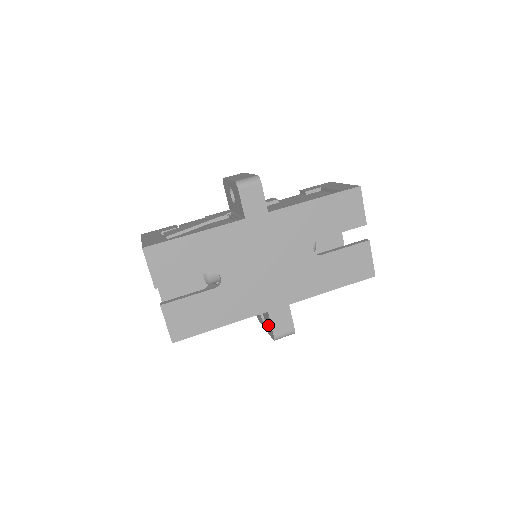
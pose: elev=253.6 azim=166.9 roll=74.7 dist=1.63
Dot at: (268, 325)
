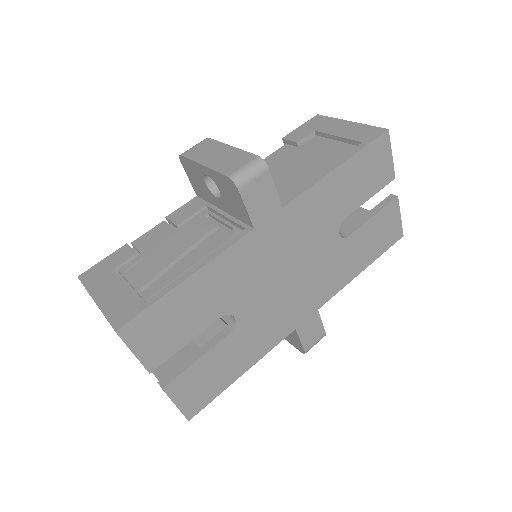
Dot at: (290, 337)
